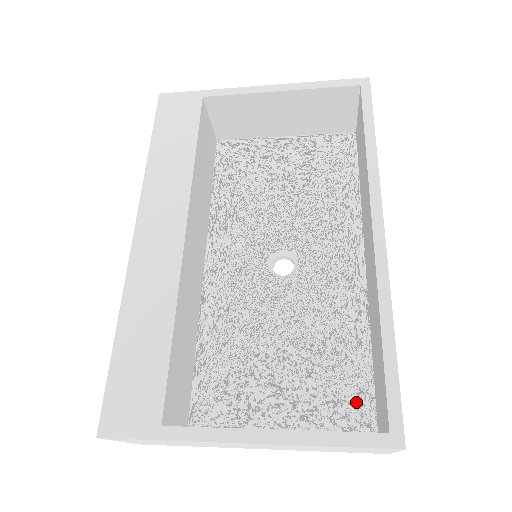
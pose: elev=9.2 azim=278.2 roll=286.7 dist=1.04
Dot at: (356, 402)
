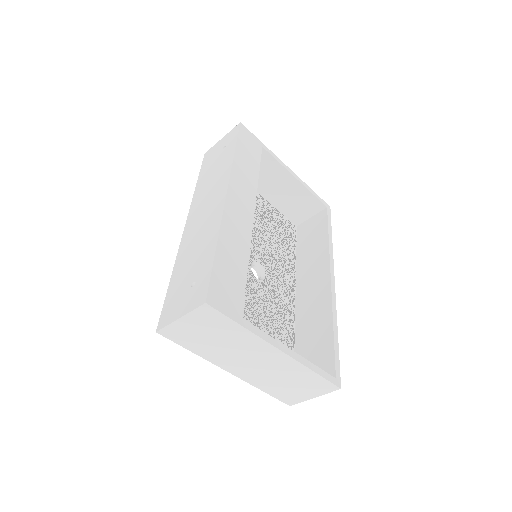
Dot at: occluded
